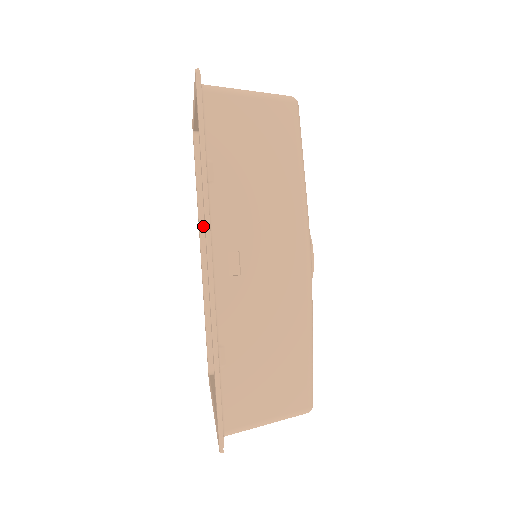
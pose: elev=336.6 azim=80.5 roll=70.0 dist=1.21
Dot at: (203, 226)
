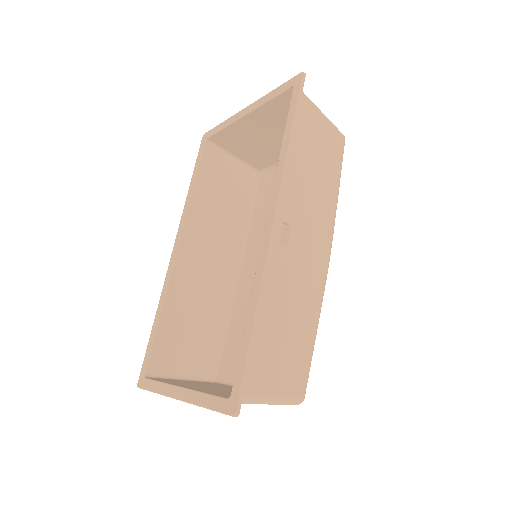
Dot at: (188, 222)
